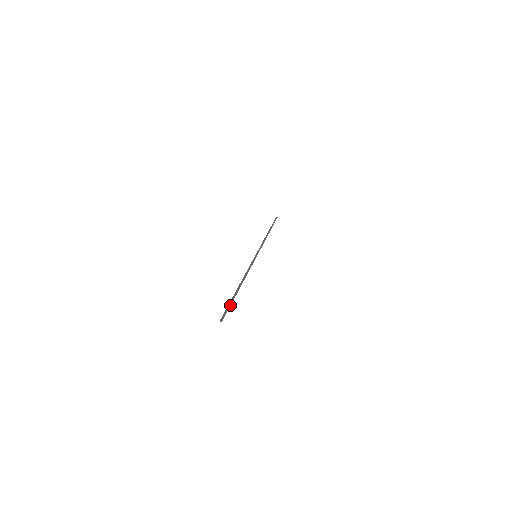
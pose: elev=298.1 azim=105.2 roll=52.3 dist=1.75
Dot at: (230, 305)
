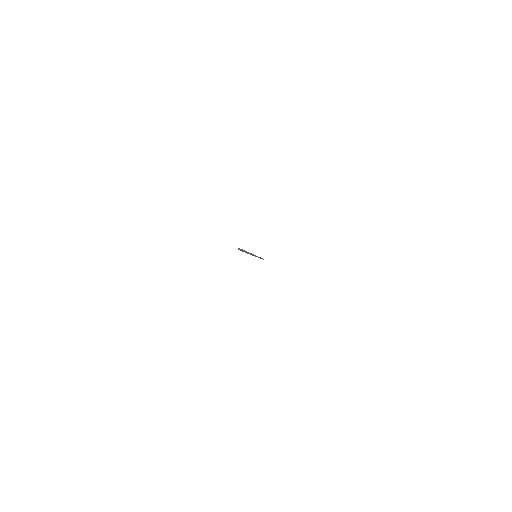
Dot at: occluded
